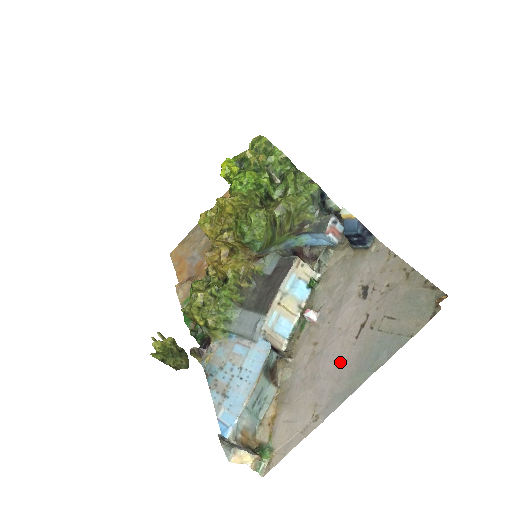
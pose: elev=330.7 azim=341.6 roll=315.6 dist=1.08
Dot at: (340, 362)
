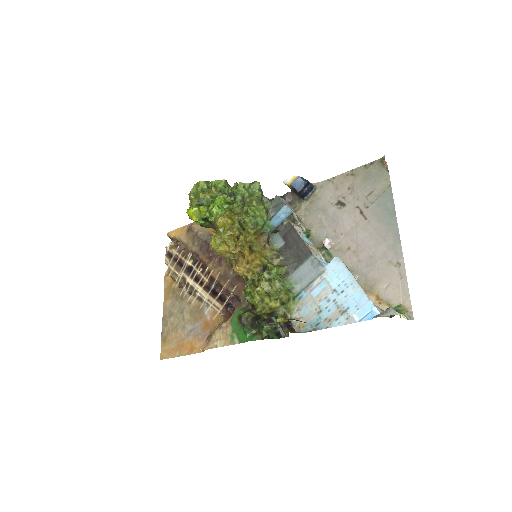
Dot at: (374, 235)
